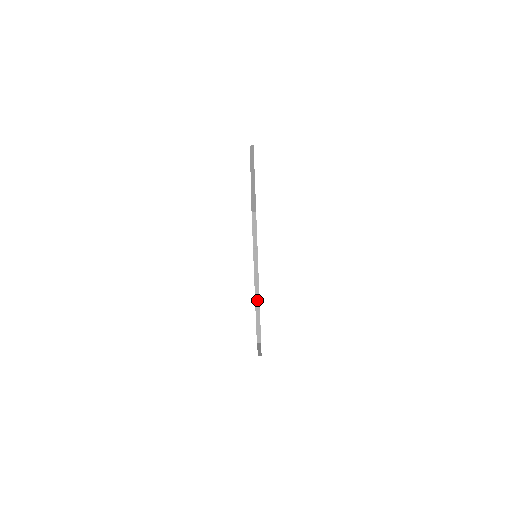
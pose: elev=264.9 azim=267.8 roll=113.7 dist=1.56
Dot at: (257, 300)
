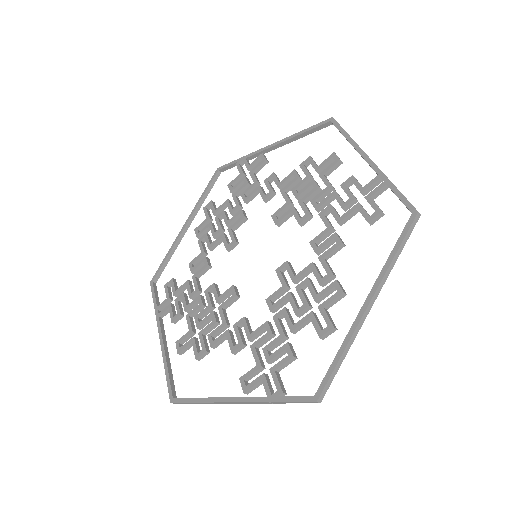
Dot at: (214, 403)
